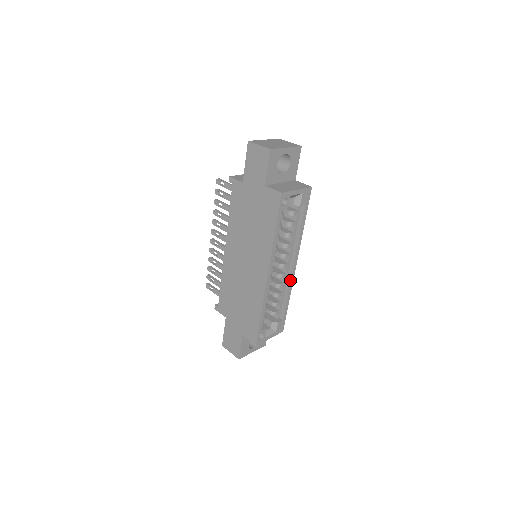
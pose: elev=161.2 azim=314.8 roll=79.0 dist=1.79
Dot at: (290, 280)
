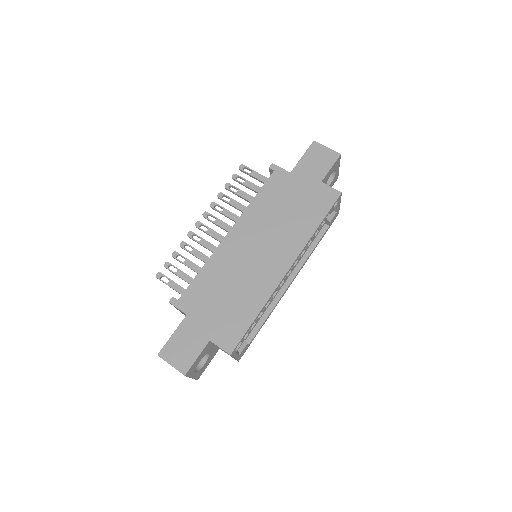
Dot at: (280, 297)
